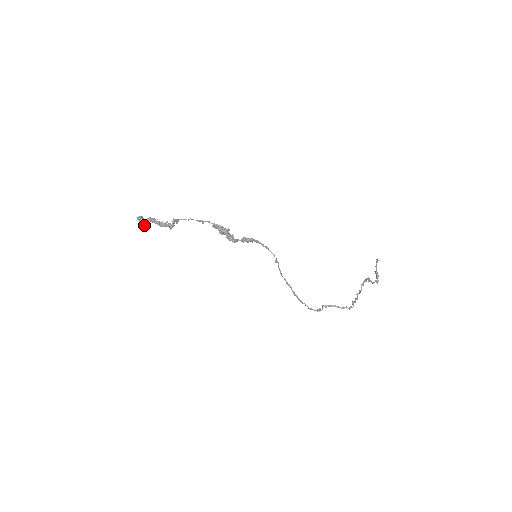
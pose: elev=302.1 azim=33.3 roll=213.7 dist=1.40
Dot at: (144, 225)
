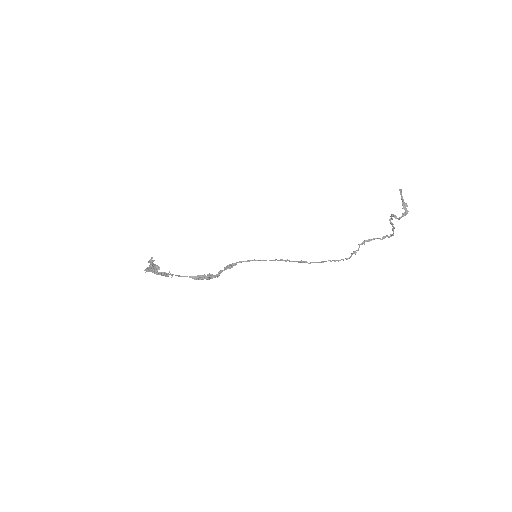
Dot at: (155, 268)
